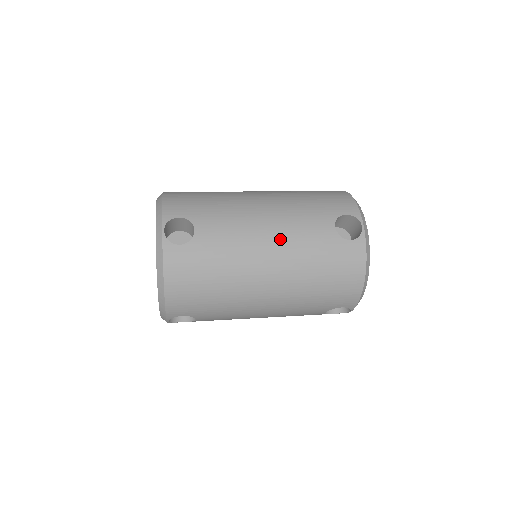
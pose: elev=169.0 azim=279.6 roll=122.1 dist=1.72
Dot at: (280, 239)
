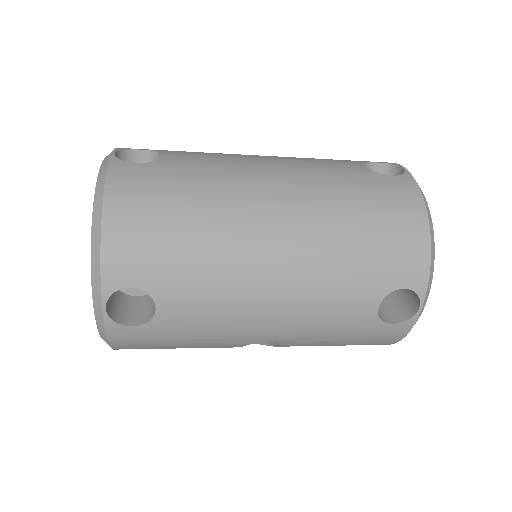
Dot at: (287, 169)
